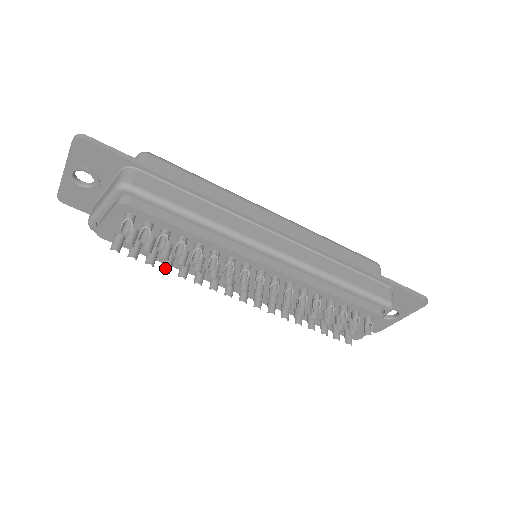
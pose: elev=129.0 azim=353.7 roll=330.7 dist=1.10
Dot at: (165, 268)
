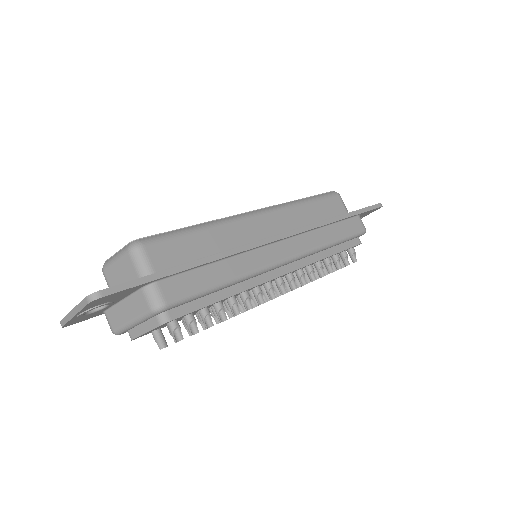
Dot at: occluded
